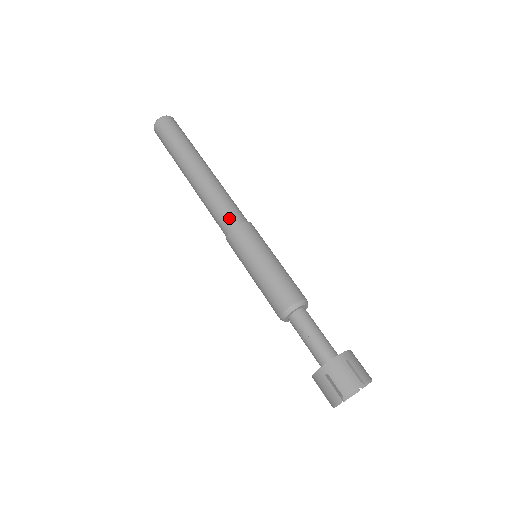
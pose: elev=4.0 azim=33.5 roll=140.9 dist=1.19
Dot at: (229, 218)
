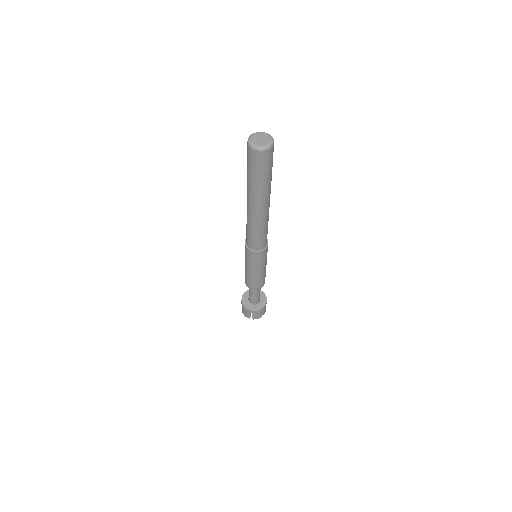
Dot at: (259, 245)
